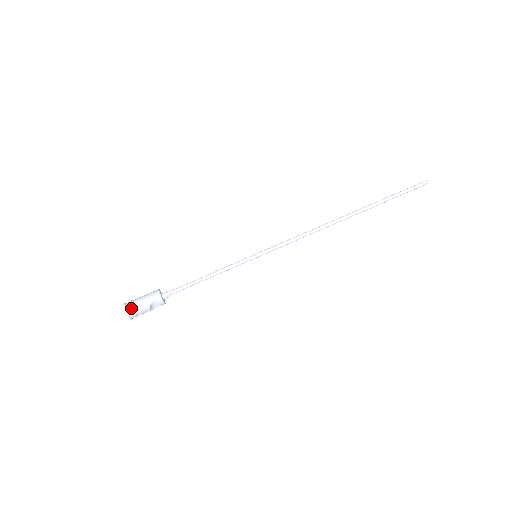
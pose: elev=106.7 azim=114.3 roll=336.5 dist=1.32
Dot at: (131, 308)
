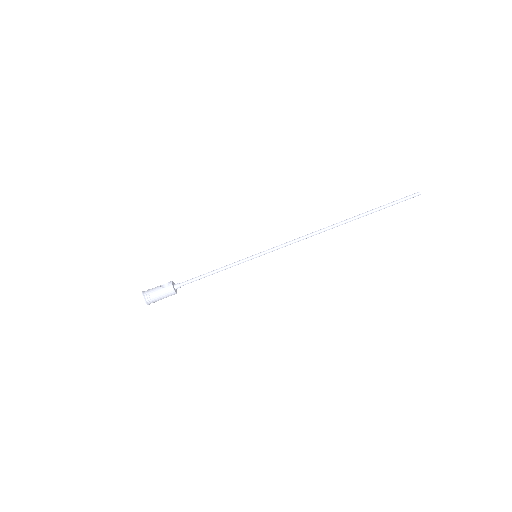
Dot at: (151, 302)
